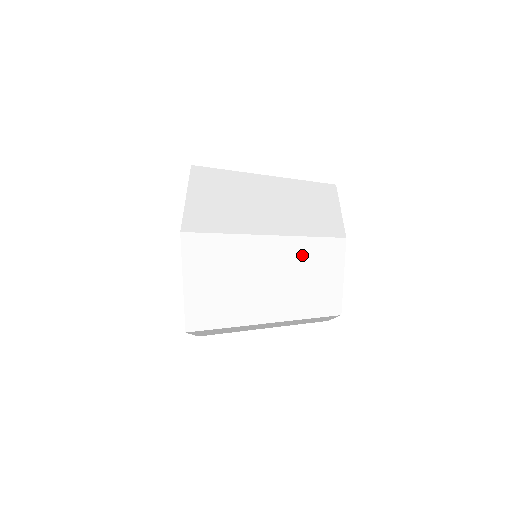
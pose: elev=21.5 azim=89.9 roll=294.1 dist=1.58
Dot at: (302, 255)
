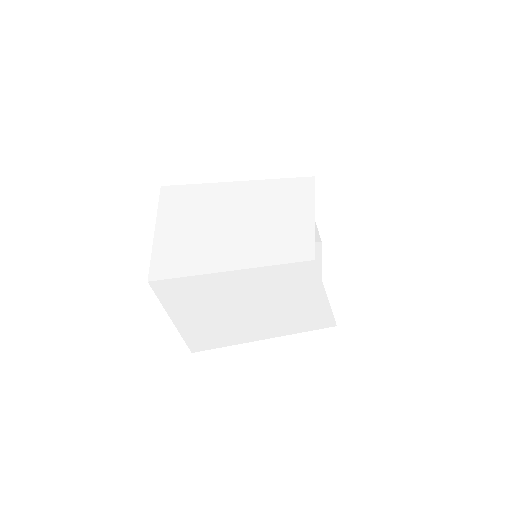
Dot at: (269, 197)
